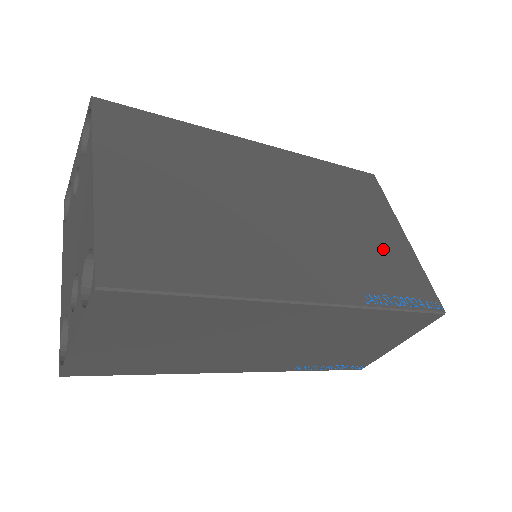
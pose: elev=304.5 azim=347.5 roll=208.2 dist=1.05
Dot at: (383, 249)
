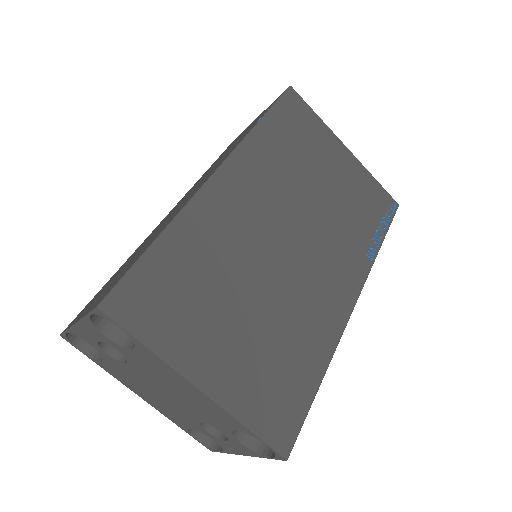
Dot at: (348, 188)
